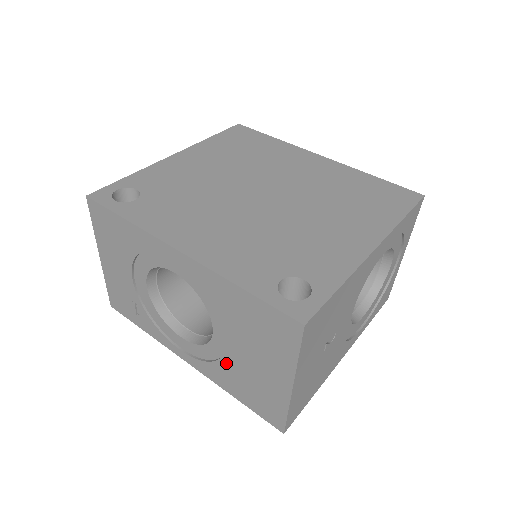
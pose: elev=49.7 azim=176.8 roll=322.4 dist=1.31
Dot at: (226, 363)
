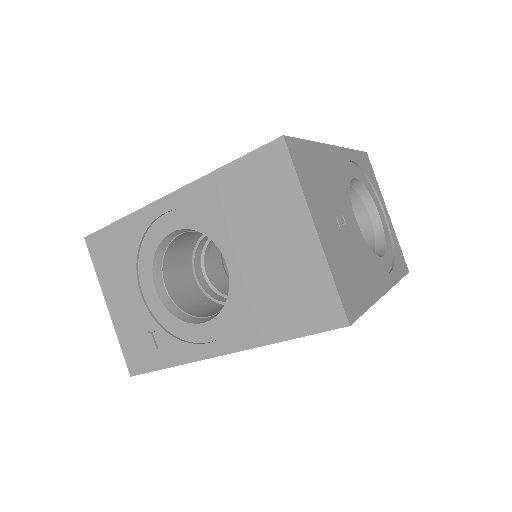
Dot at: (253, 292)
